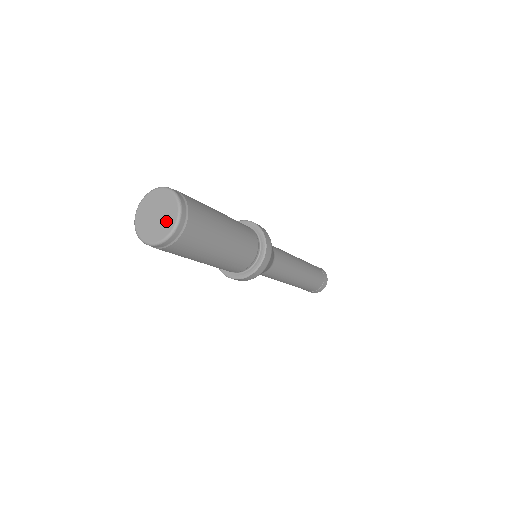
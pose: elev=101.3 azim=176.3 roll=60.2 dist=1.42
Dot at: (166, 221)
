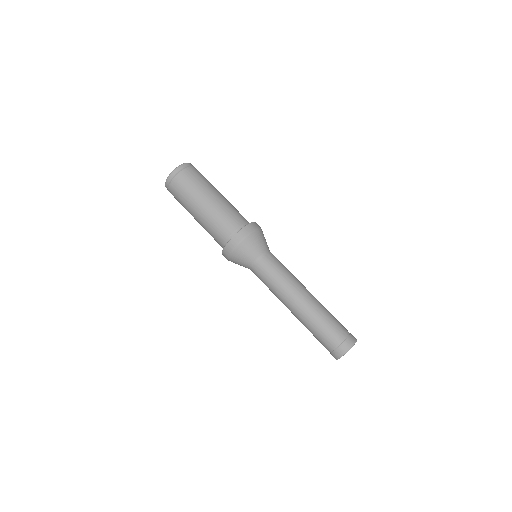
Dot at: occluded
